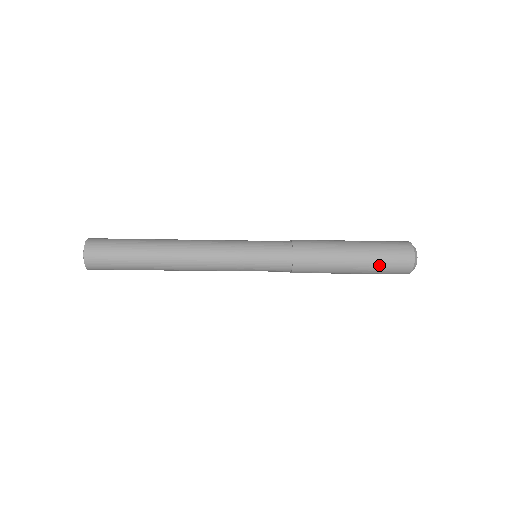
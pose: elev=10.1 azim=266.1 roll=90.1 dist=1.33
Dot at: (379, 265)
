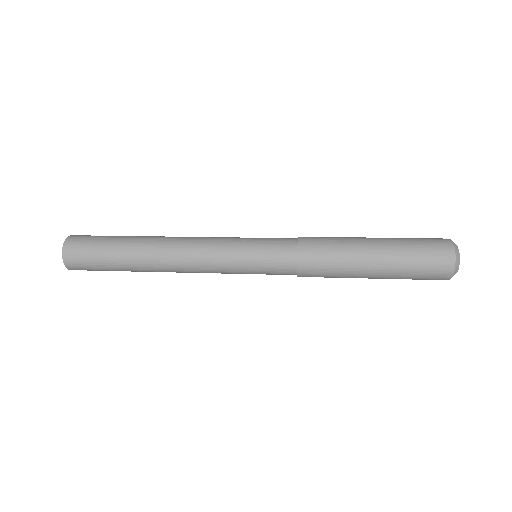
Dot at: (408, 254)
